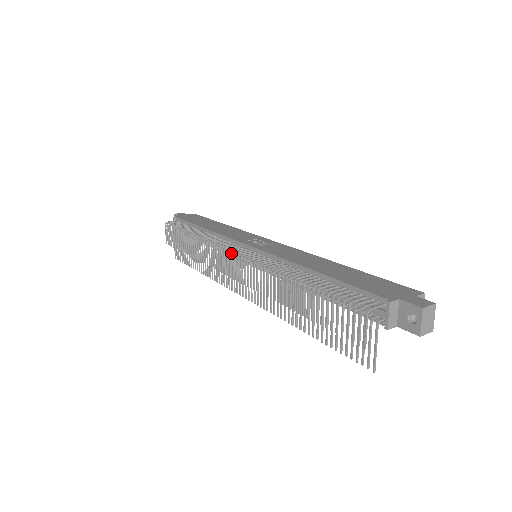
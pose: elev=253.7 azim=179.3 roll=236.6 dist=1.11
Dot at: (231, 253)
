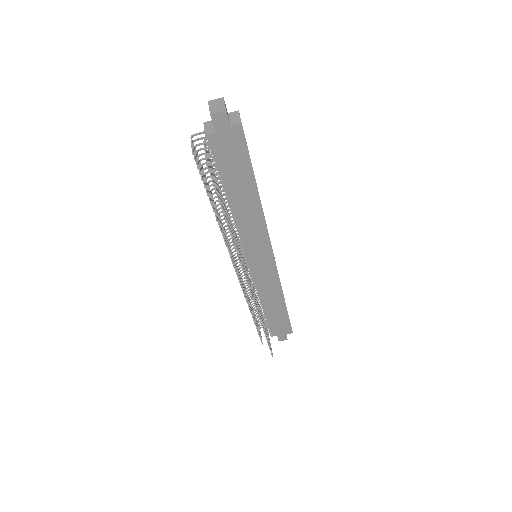
Dot at: (251, 274)
